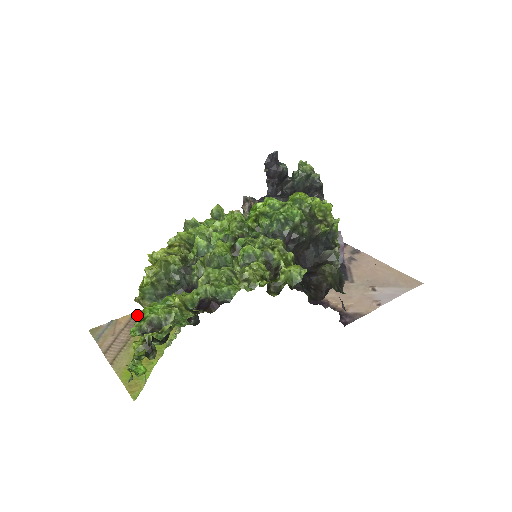
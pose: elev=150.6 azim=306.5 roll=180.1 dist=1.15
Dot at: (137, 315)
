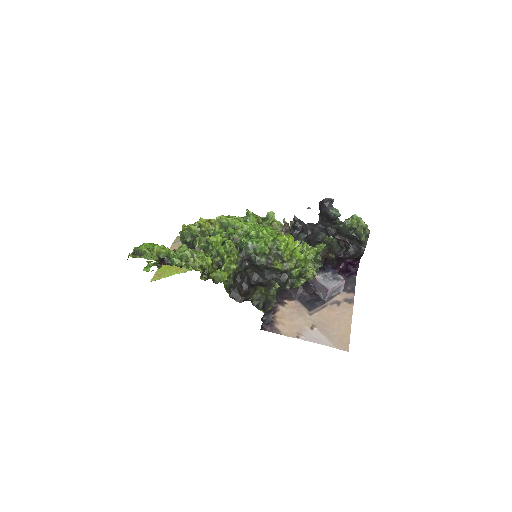
Dot at: occluded
